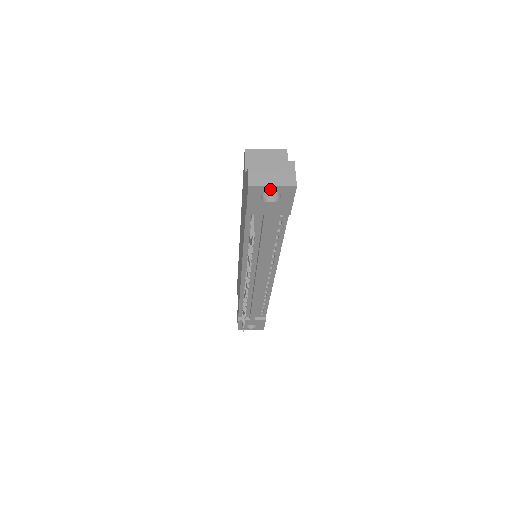
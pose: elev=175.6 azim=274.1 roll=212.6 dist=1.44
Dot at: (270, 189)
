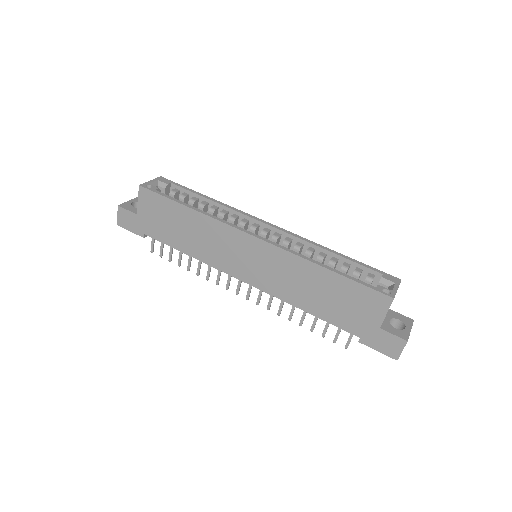
Dot at: occluded
